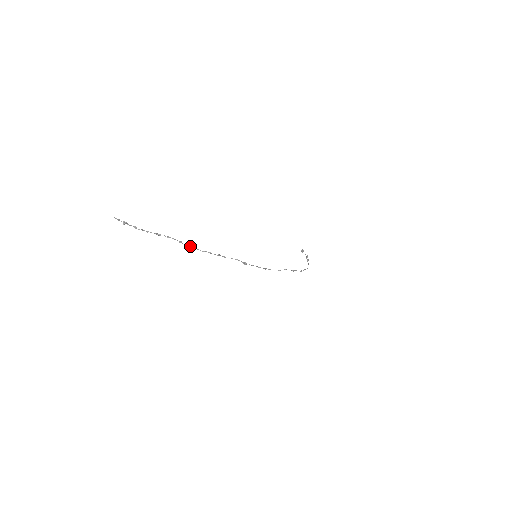
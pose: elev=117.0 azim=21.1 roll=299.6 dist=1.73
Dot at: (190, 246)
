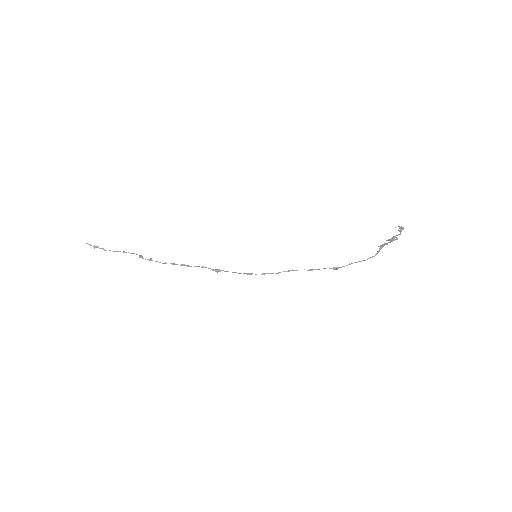
Dot at: (149, 260)
